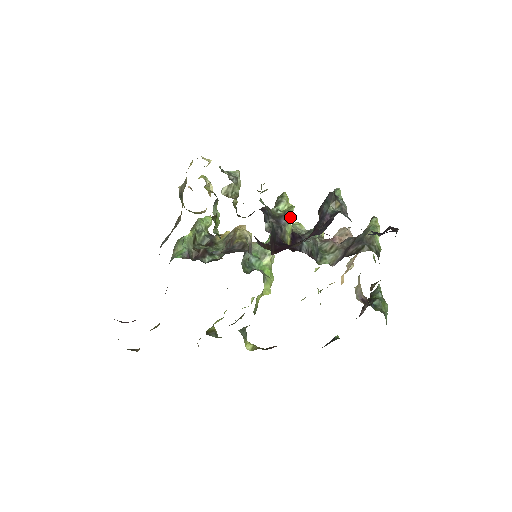
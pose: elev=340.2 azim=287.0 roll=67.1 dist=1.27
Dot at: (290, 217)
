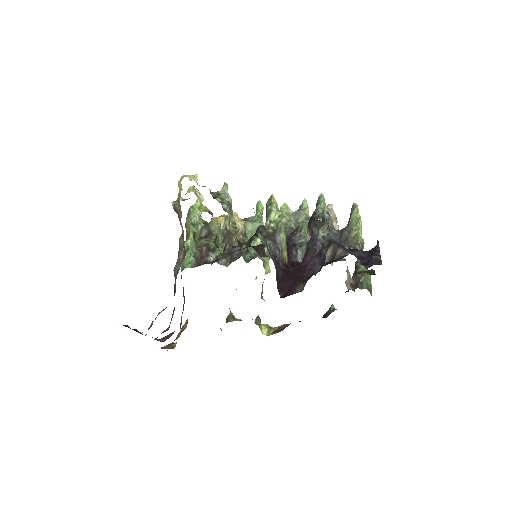
Dot at: (283, 228)
